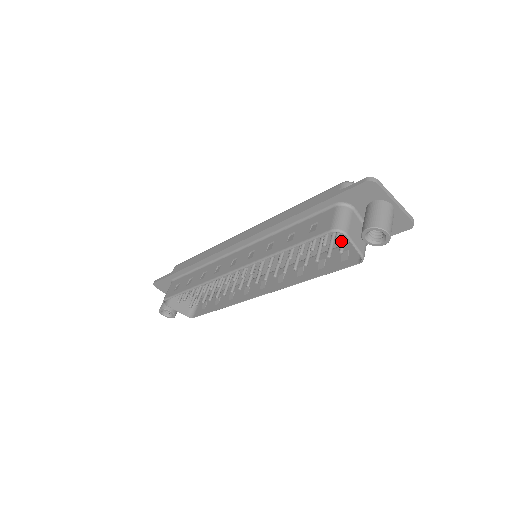
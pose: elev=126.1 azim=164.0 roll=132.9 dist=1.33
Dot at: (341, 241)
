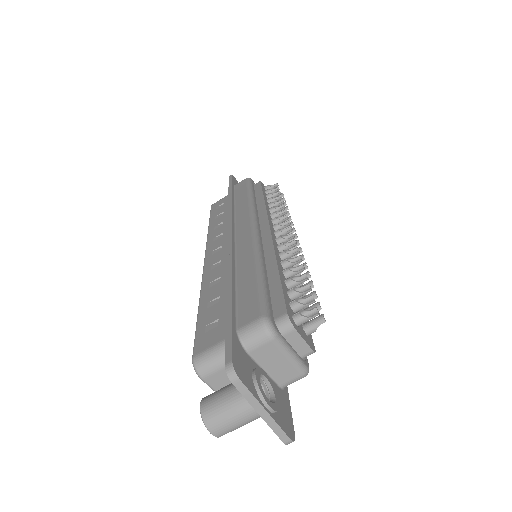
Dot at: occluded
